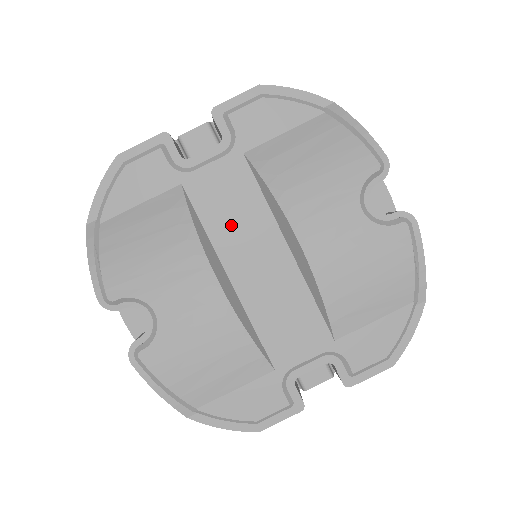
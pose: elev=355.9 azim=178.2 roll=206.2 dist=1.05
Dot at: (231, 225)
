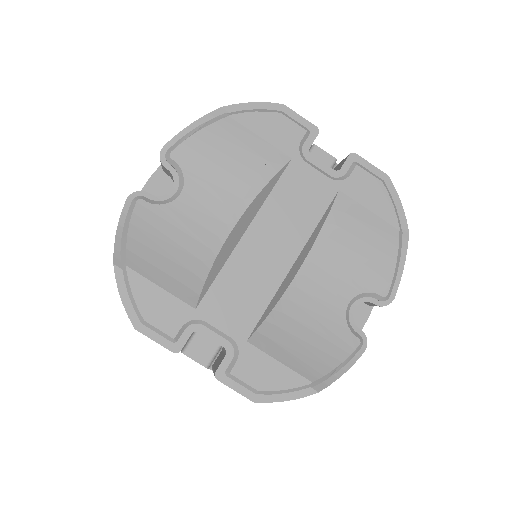
Dot at: (285, 210)
